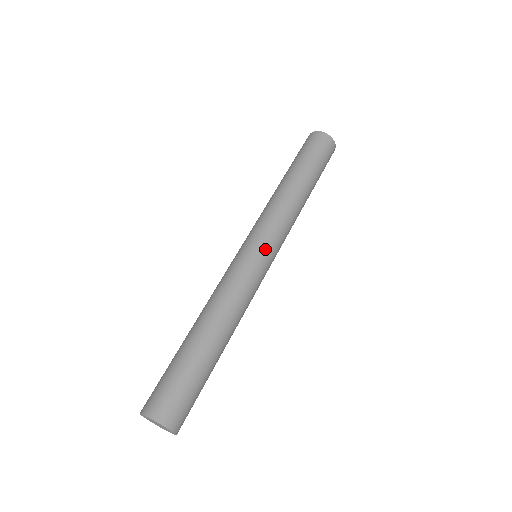
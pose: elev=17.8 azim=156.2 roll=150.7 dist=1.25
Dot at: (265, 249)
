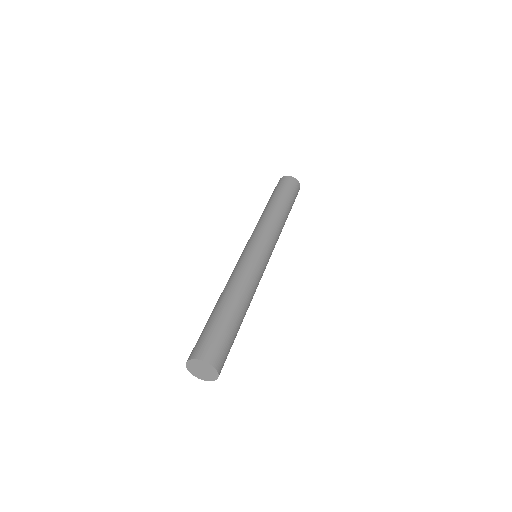
Dot at: (264, 248)
